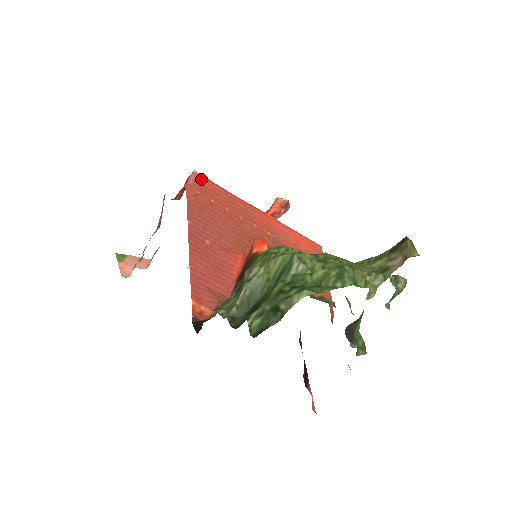
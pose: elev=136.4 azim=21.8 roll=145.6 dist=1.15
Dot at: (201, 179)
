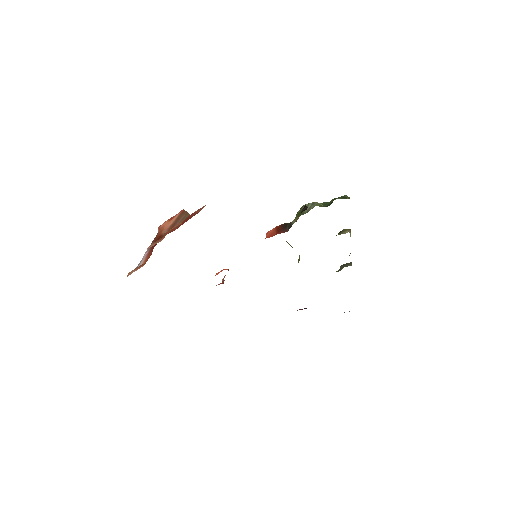
Dot at: occluded
